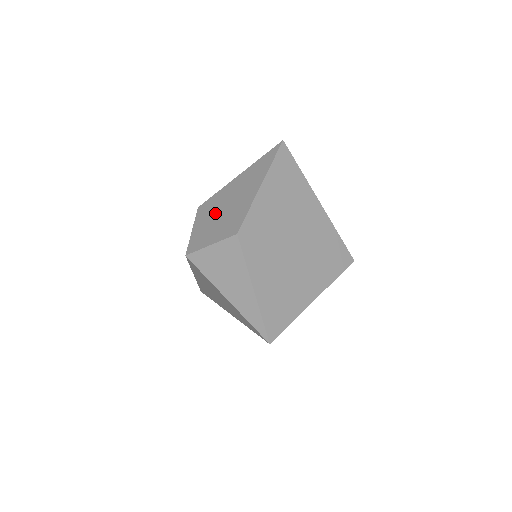
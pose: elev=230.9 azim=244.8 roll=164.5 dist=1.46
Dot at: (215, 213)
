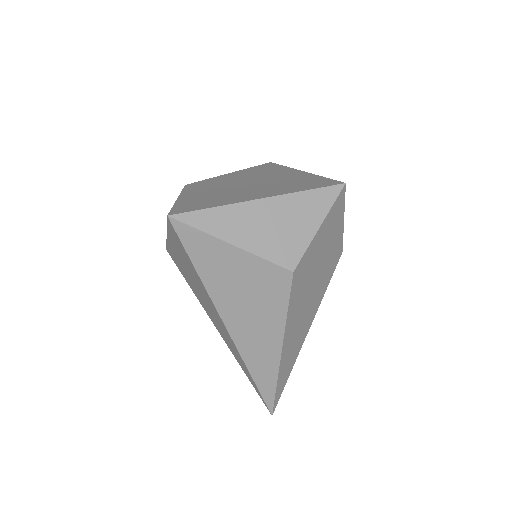
Dot at: occluded
